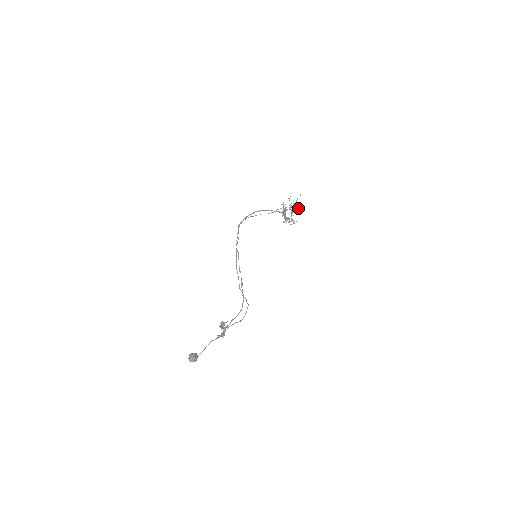
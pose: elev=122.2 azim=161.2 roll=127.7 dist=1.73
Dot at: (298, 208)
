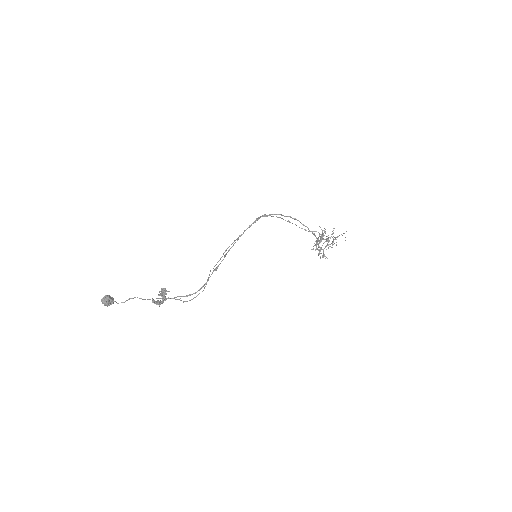
Dot at: (336, 245)
